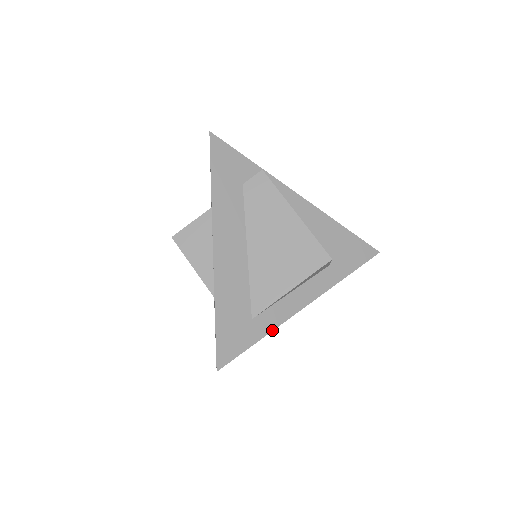
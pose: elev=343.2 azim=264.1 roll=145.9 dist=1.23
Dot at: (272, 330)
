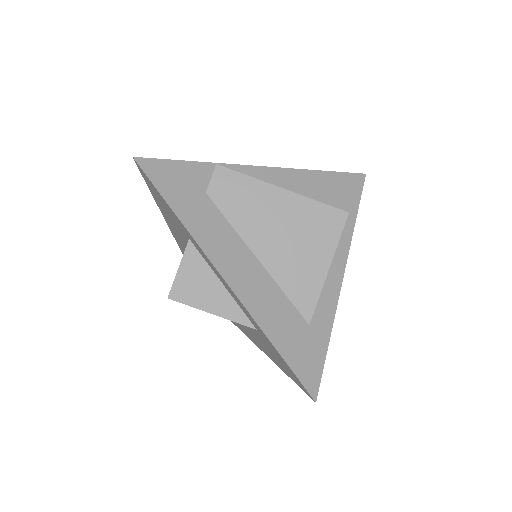
Dot at: (333, 321)
